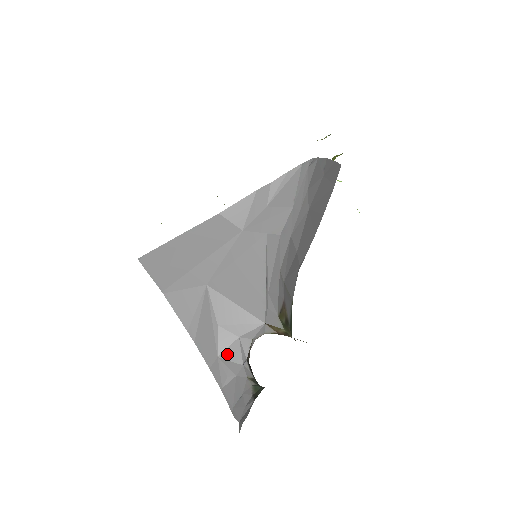
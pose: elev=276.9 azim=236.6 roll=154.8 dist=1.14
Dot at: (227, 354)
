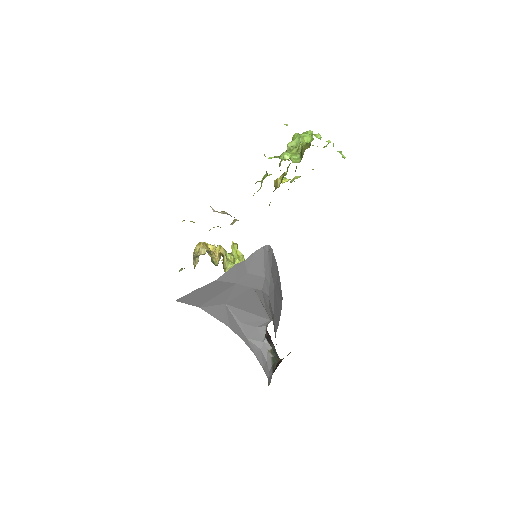
Dot at: (252, 337)
